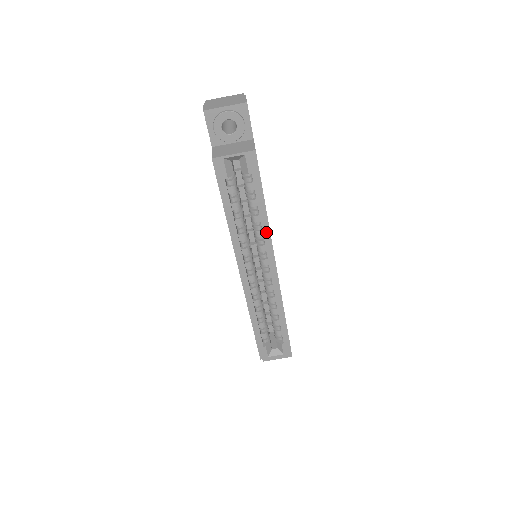
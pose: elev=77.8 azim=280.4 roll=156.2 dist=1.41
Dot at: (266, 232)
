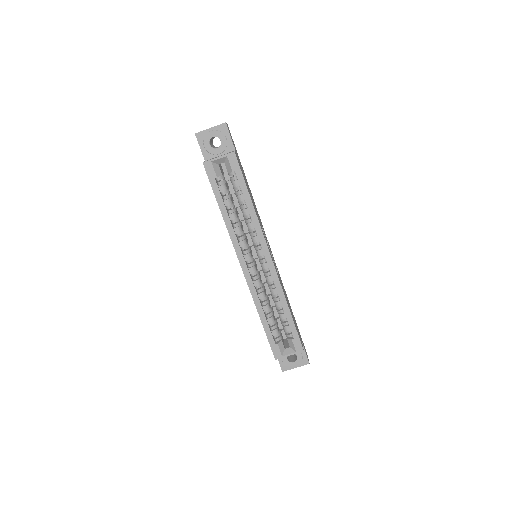
Dot at: (255, 222)
